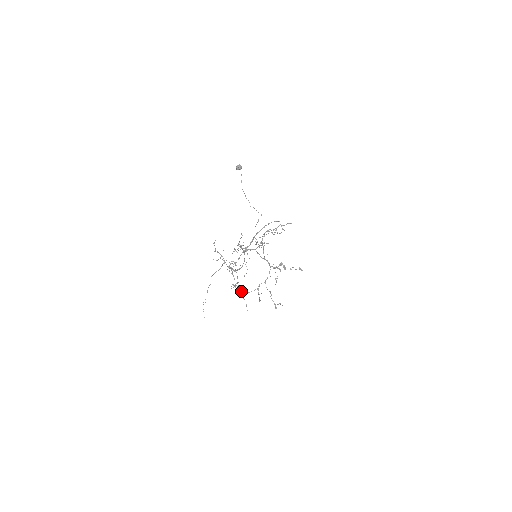
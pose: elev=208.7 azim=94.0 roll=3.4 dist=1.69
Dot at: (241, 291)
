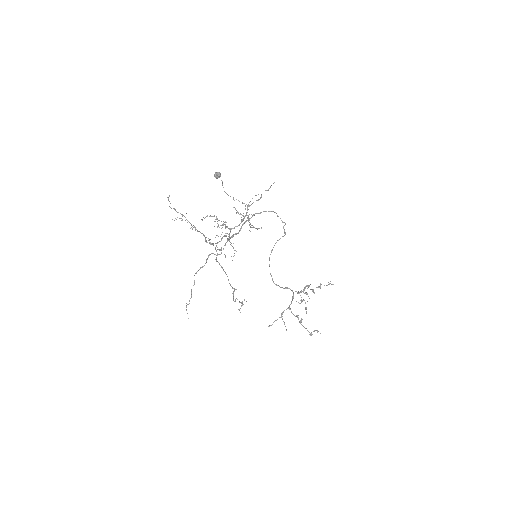
Dot at: (211, 244)
